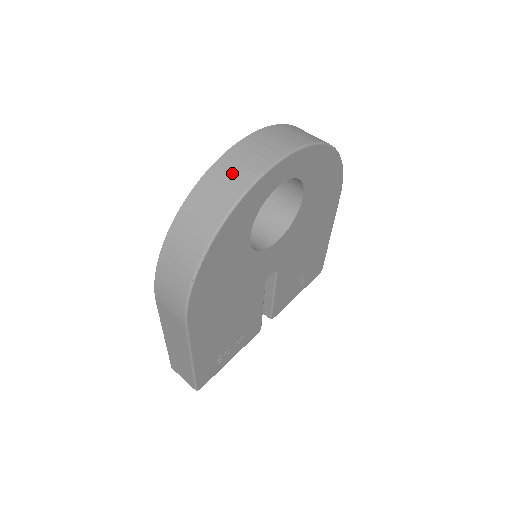
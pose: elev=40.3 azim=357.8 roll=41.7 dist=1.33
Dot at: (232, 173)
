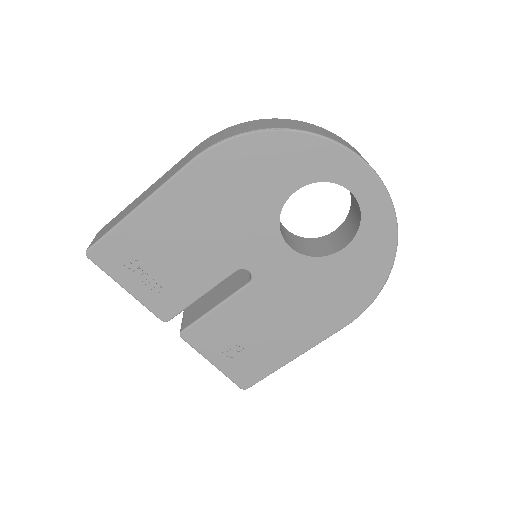
Dot at: (345, 143)
